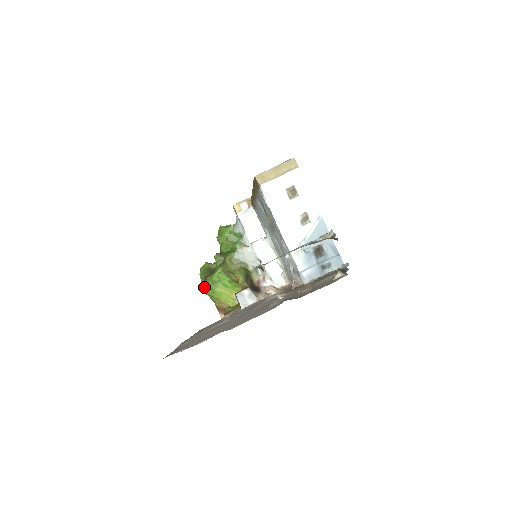
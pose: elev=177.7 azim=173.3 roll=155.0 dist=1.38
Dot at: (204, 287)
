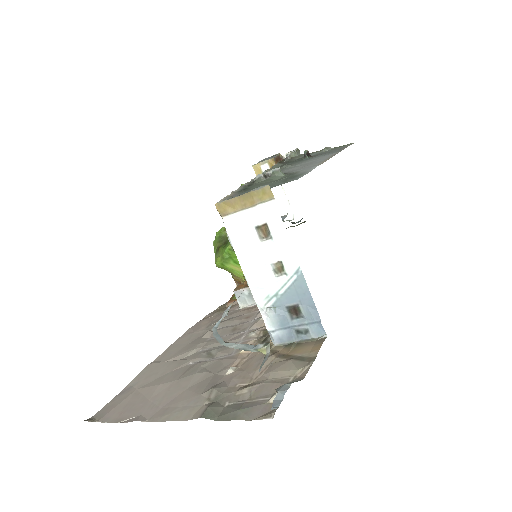
Dot at: (215, 260)
